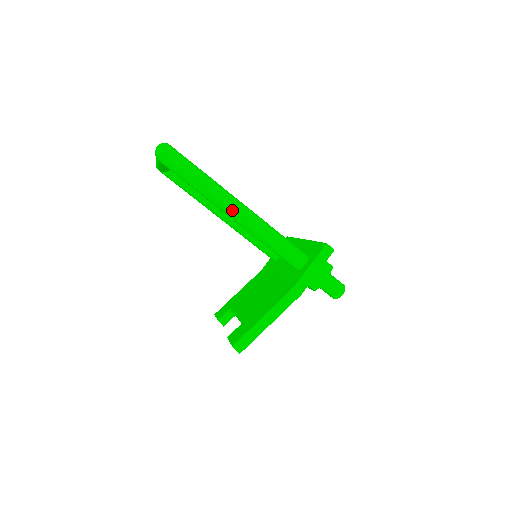
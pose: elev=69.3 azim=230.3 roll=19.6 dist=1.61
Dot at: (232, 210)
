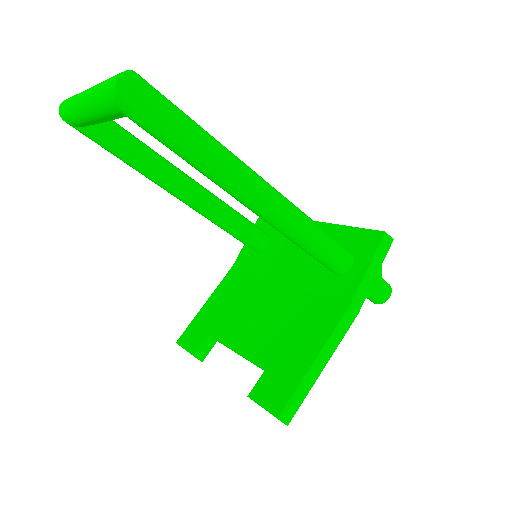
Dot at: (256, 196)
